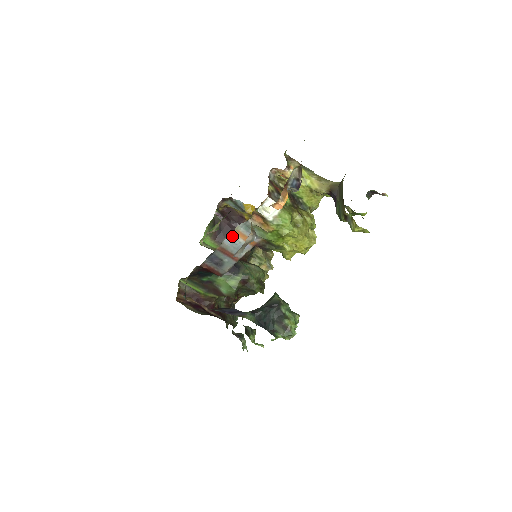
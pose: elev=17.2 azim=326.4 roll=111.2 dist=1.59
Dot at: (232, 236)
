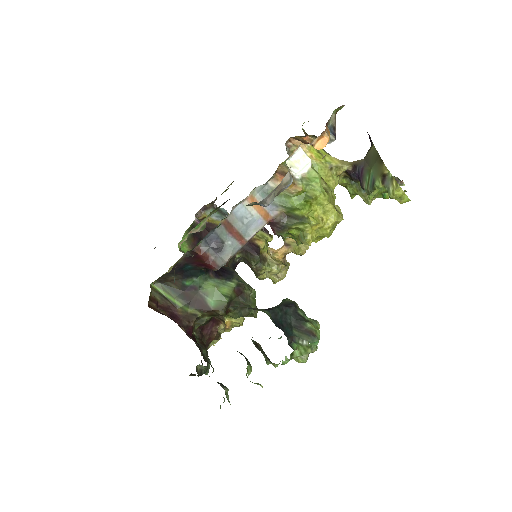
Dot at: (244, 204)
